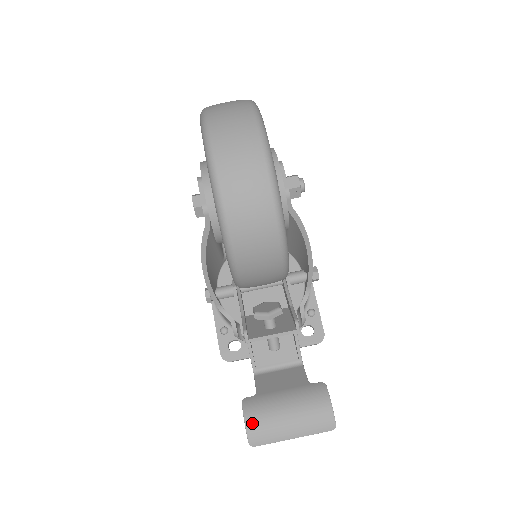
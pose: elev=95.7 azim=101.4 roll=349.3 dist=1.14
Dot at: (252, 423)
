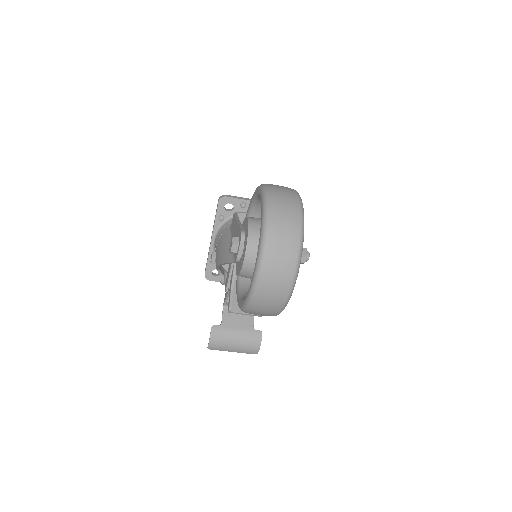
Dot at: (213, 341)
